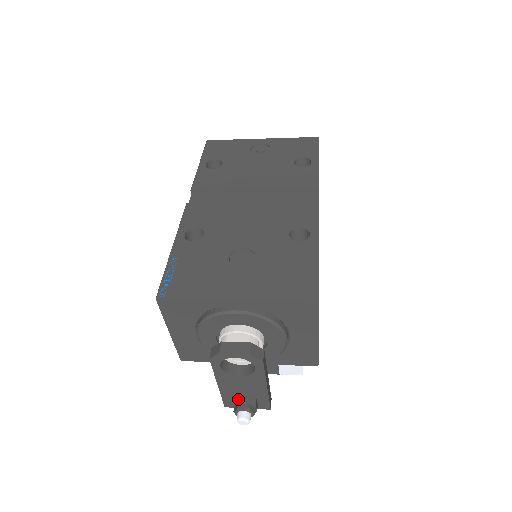
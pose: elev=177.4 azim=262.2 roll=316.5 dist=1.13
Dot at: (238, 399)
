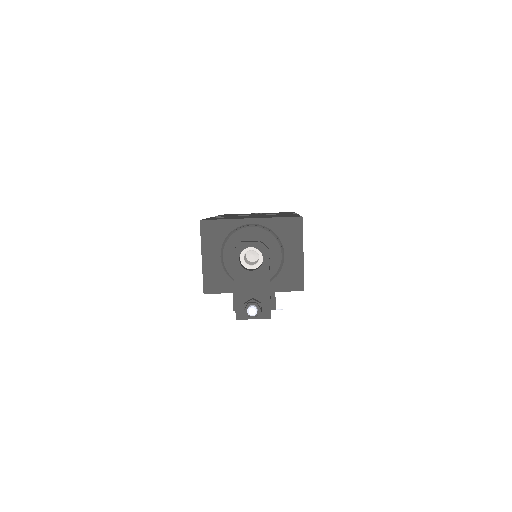
Dot at: (248, 301)
